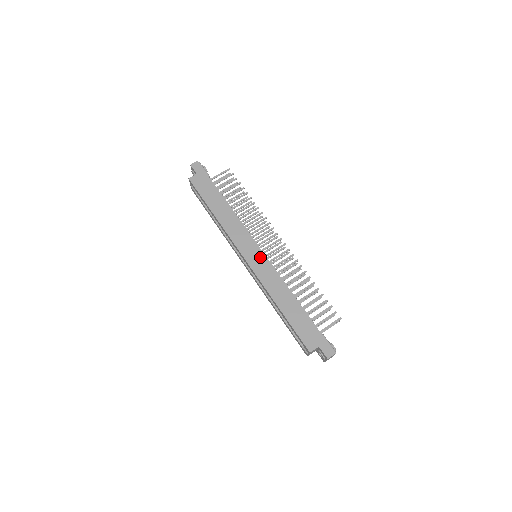
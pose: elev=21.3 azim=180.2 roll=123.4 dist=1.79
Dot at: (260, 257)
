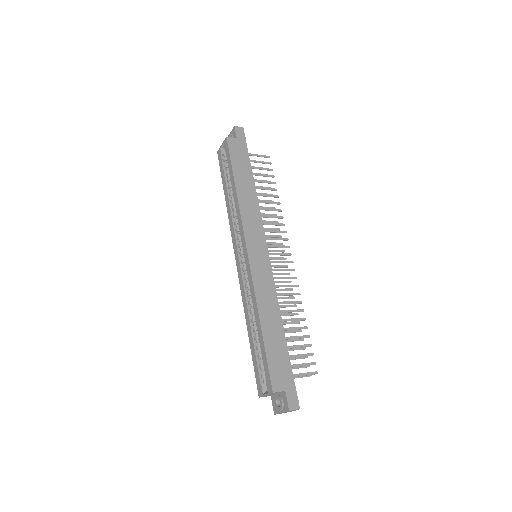
Dot at: (264, 258)
